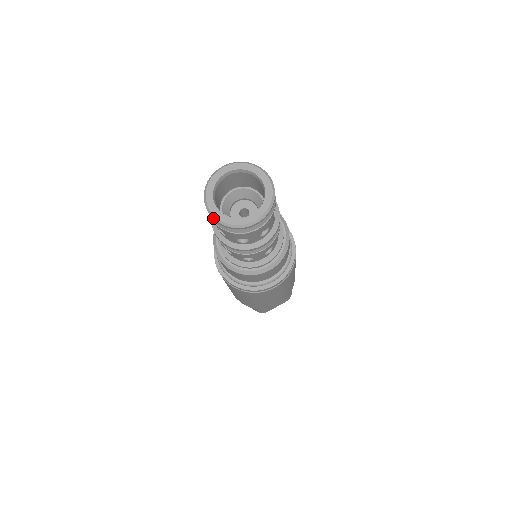
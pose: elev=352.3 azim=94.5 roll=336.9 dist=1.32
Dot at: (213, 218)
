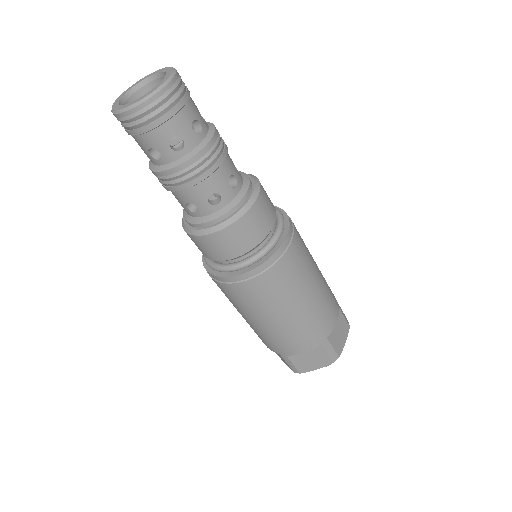
Dot at: (111, 111)
